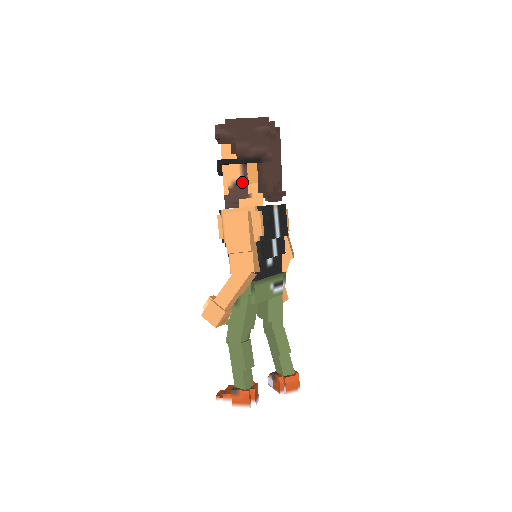
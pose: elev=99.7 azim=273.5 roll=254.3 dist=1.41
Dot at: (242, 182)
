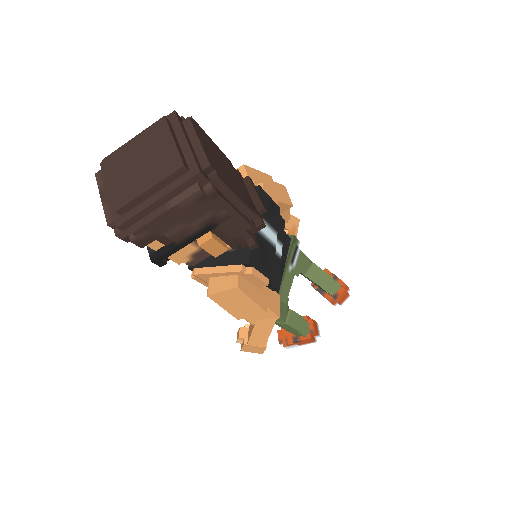
Dot at: (201, 249)
